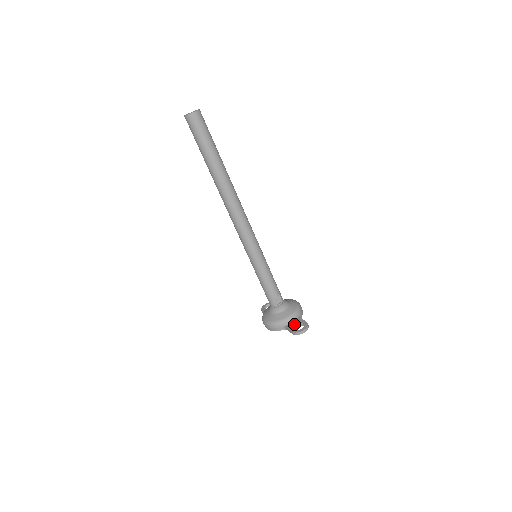
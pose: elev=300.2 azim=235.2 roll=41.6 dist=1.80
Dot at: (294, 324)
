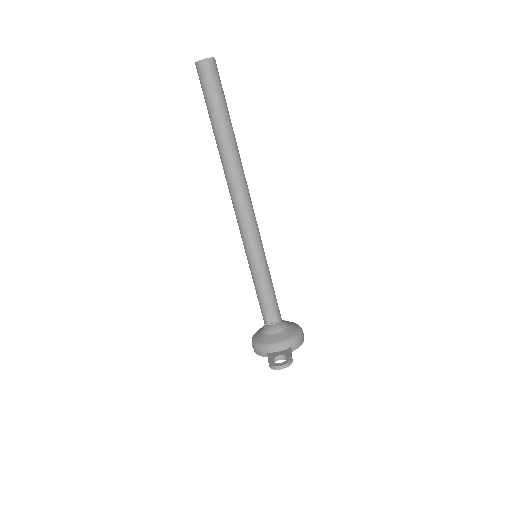
Dot at: (277, 354)
